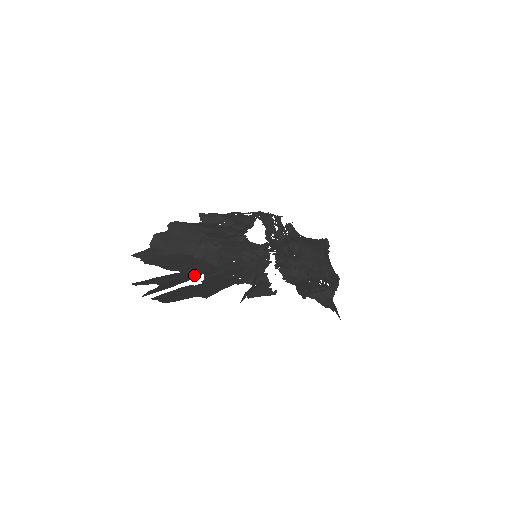
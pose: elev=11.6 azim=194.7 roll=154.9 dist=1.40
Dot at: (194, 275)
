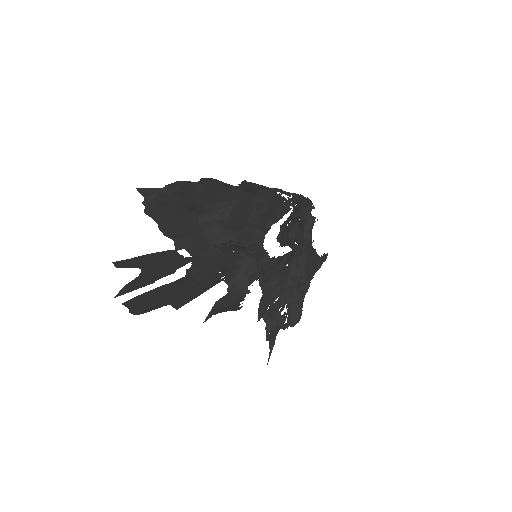
Dot at: (184, 260)
